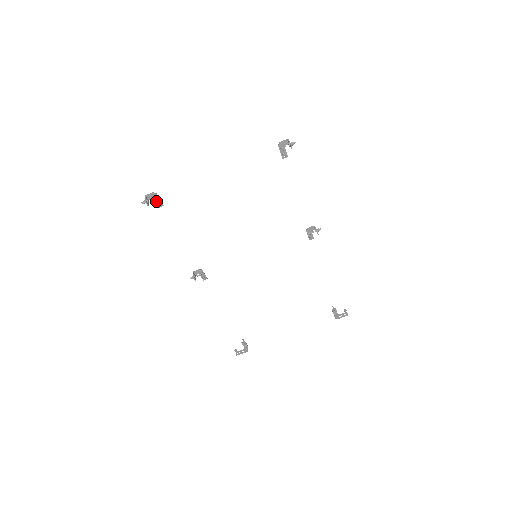
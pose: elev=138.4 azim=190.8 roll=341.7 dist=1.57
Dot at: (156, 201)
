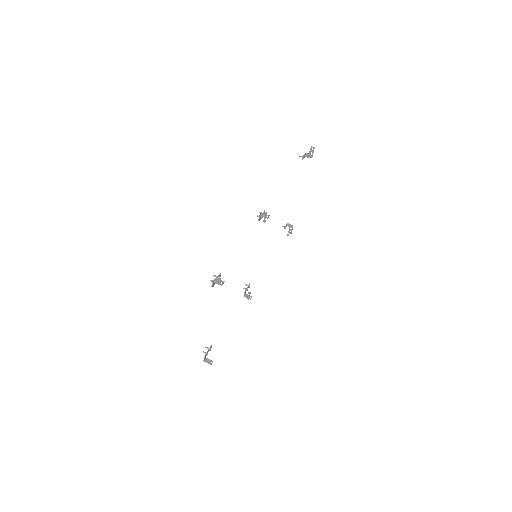
Dot at: occluded
